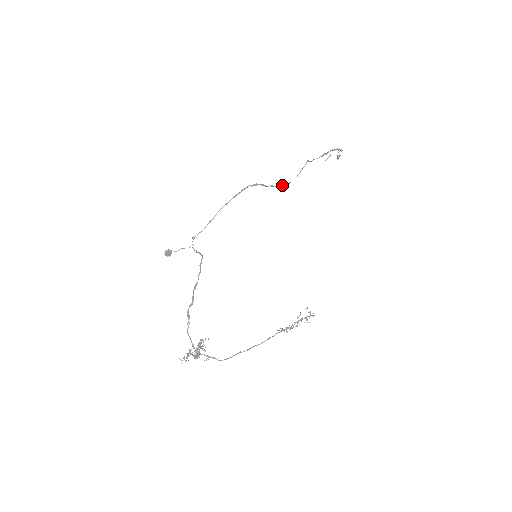
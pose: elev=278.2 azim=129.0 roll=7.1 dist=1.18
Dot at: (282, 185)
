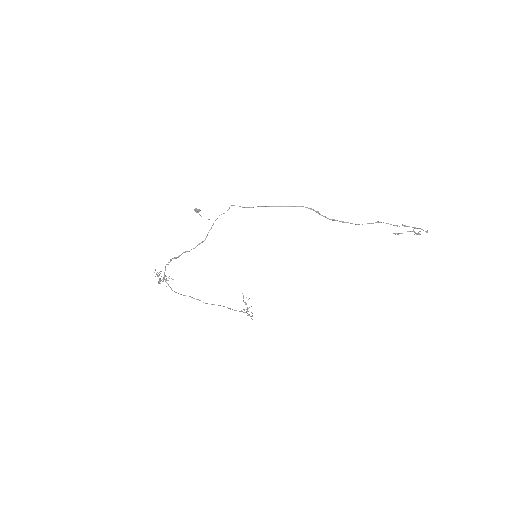
Dot at: occluded
